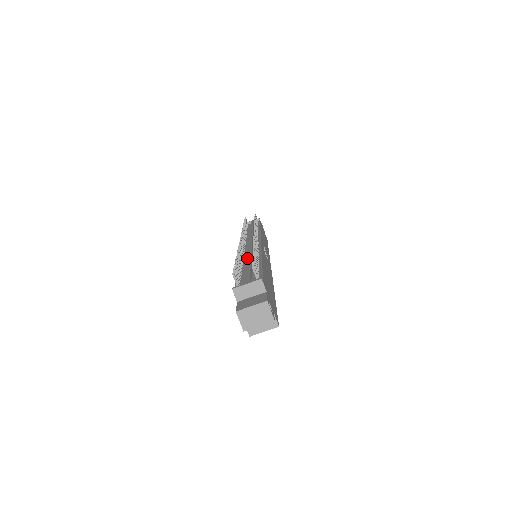
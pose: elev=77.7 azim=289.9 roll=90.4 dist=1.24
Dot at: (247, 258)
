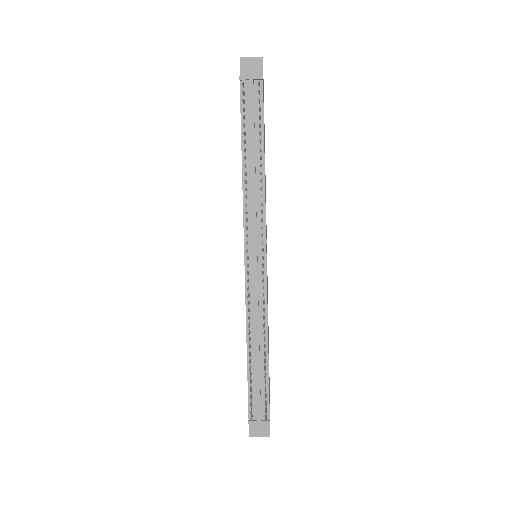
Dot at: (256, 344)
